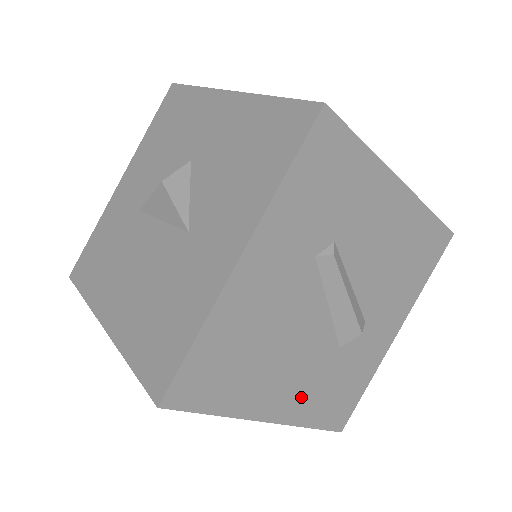
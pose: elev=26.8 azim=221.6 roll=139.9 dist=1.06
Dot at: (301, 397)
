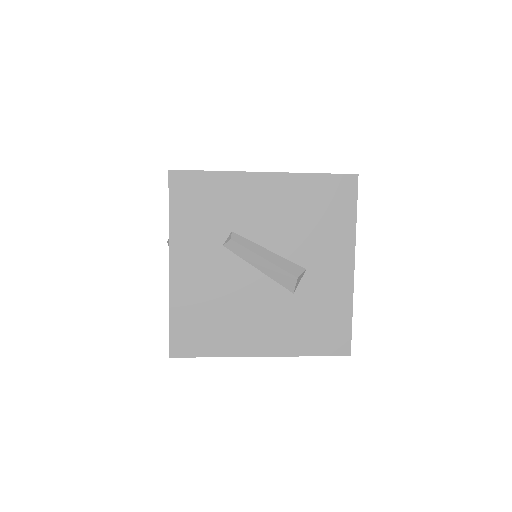
Dot at: (281, 335)
